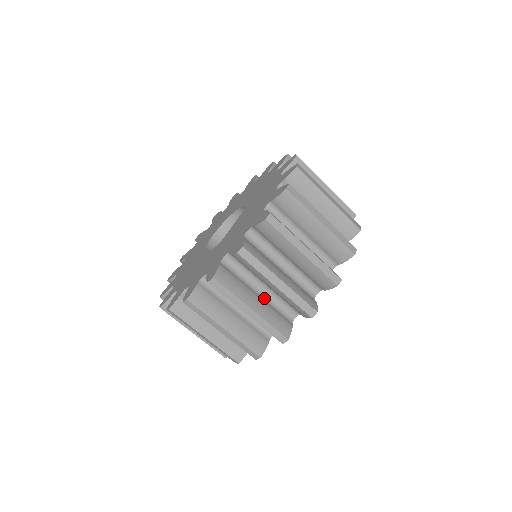
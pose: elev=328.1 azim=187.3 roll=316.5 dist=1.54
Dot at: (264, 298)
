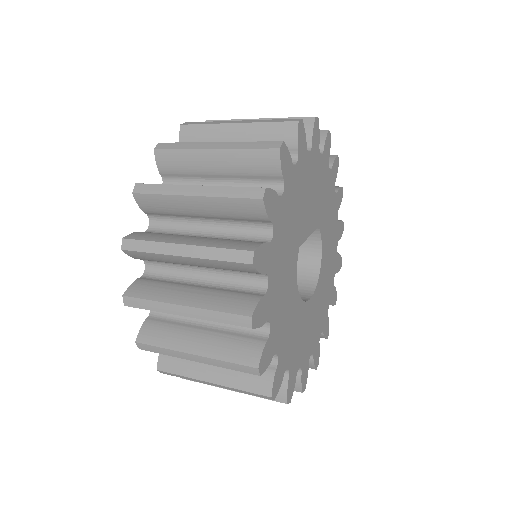
Dot at: occluded
